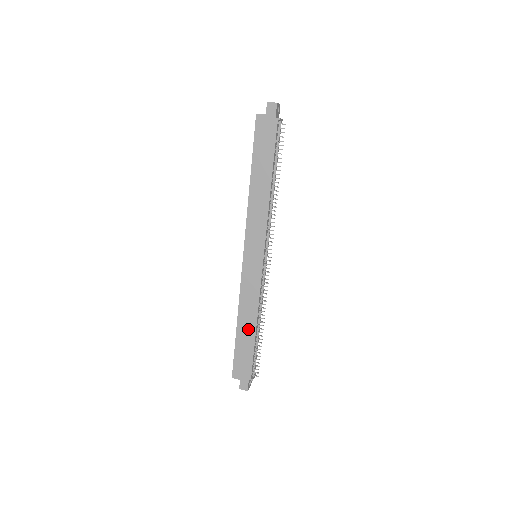
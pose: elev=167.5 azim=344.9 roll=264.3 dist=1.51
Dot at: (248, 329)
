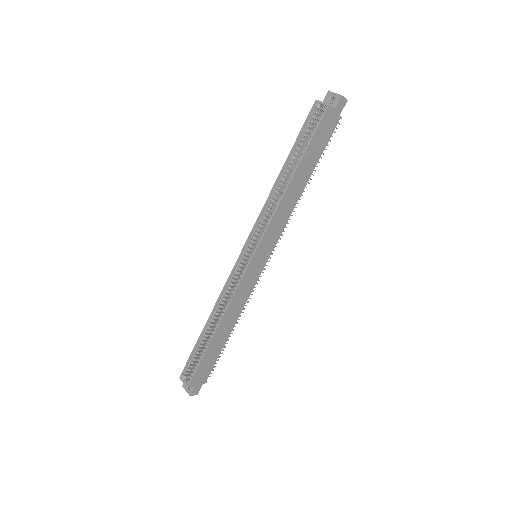
Dot at: (224, 334)
